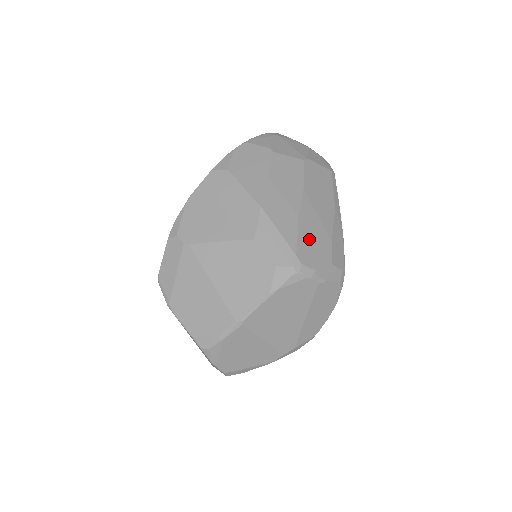
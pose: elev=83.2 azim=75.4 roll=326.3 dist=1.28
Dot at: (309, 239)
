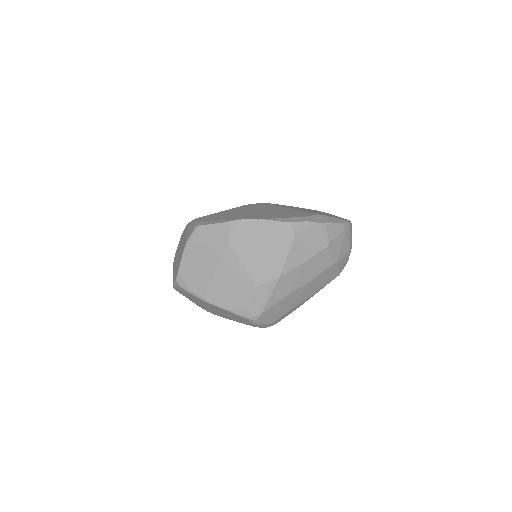
Dot at: (278, 308)
